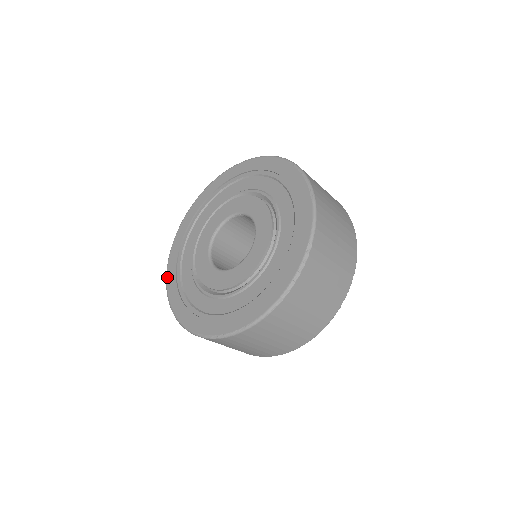
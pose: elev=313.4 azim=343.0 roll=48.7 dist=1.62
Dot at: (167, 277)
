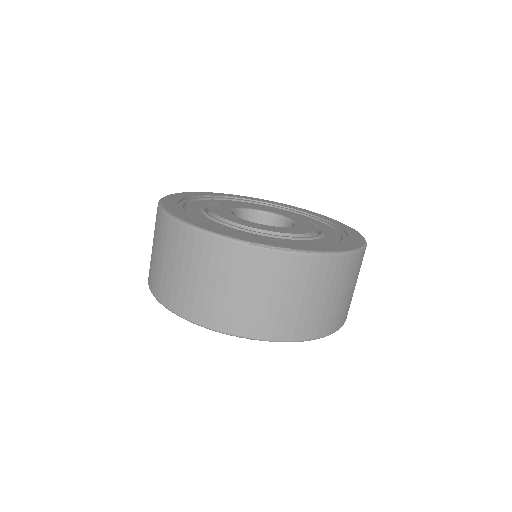
Dot at: (164, 206)
